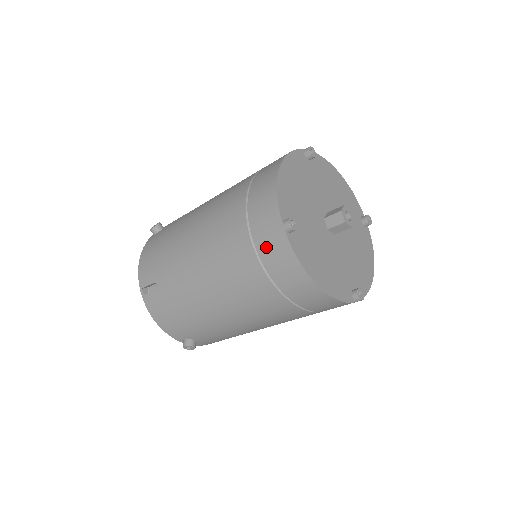
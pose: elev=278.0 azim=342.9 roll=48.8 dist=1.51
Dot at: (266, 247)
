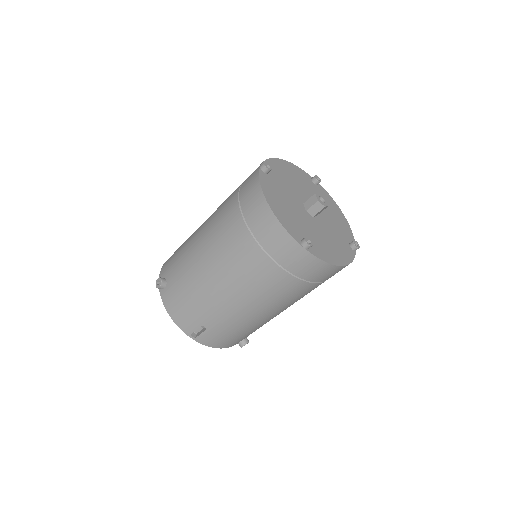
Dot at: (295, 266)
